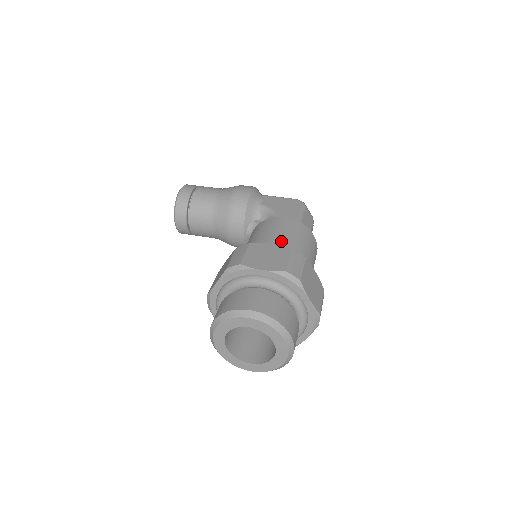
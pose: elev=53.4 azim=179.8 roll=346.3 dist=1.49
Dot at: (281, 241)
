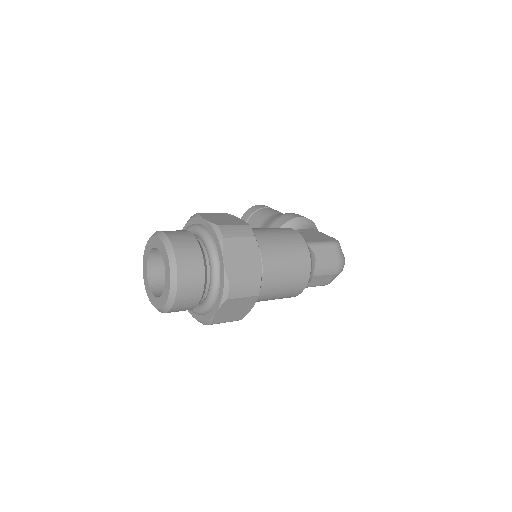
Dot at: (262, 231)
